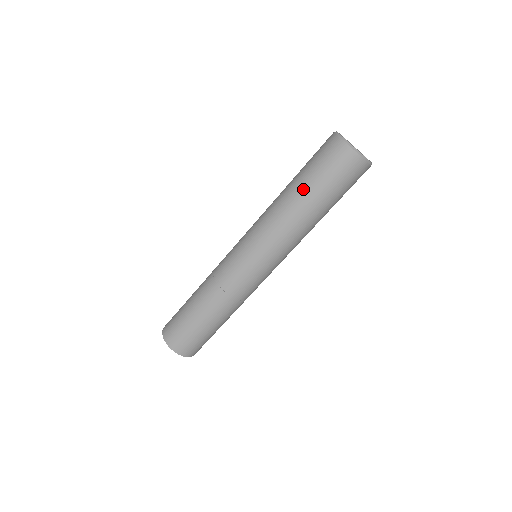
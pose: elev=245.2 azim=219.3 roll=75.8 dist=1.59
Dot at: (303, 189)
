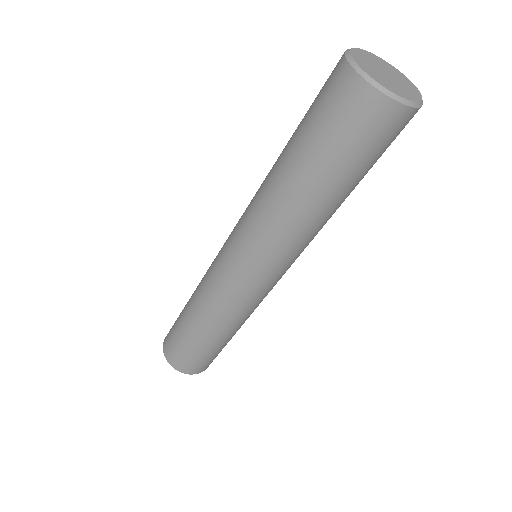
Dot at: (339, 191)
